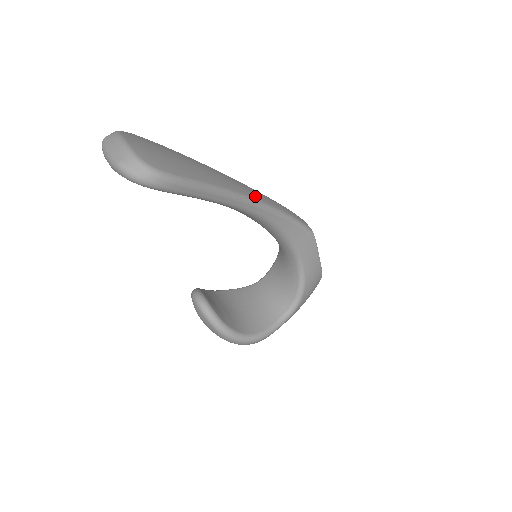
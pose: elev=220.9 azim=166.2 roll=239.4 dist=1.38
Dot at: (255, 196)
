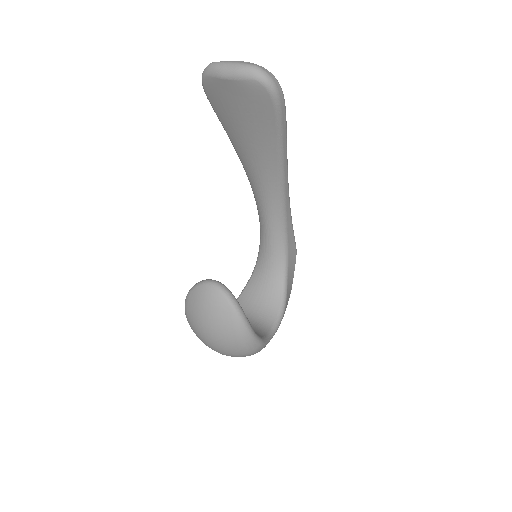
Dot at: occluded
